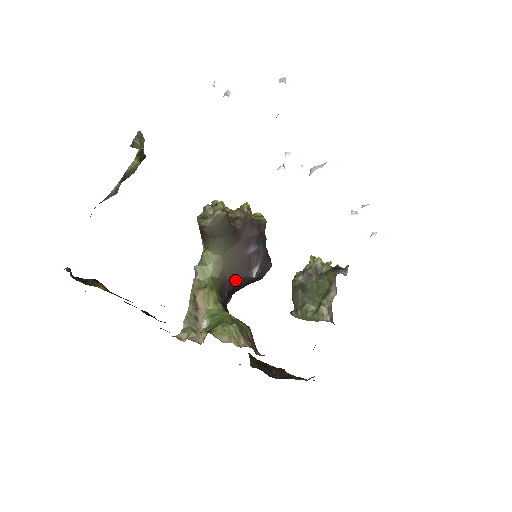
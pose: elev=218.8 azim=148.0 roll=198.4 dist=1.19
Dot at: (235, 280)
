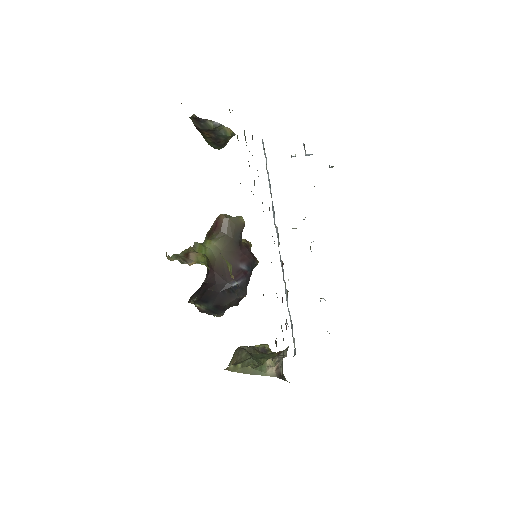
Dot at: (217, 277)
